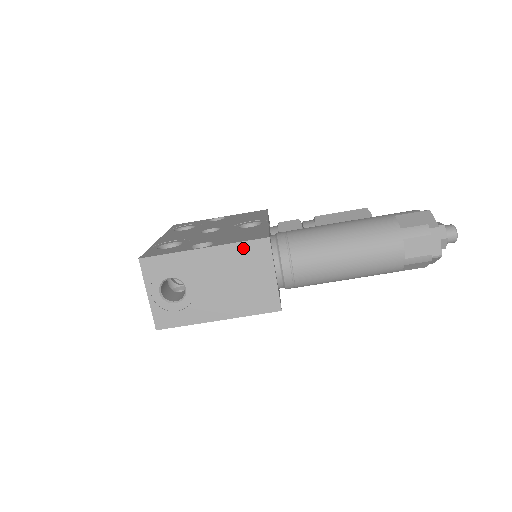
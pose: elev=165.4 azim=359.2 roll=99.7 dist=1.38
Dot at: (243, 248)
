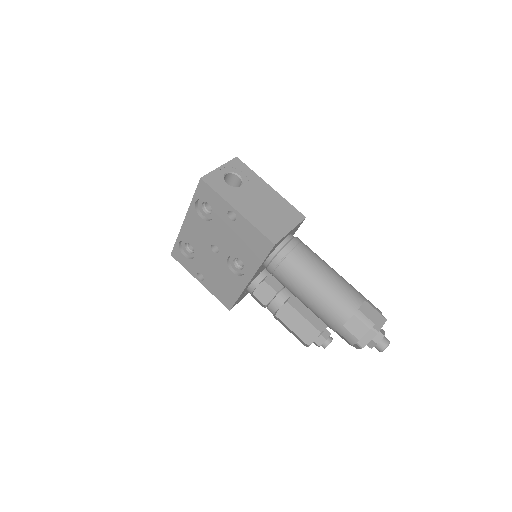
Dot at: (289, 207)
